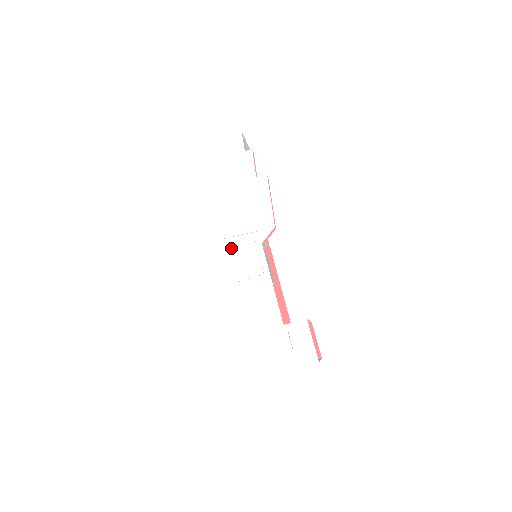
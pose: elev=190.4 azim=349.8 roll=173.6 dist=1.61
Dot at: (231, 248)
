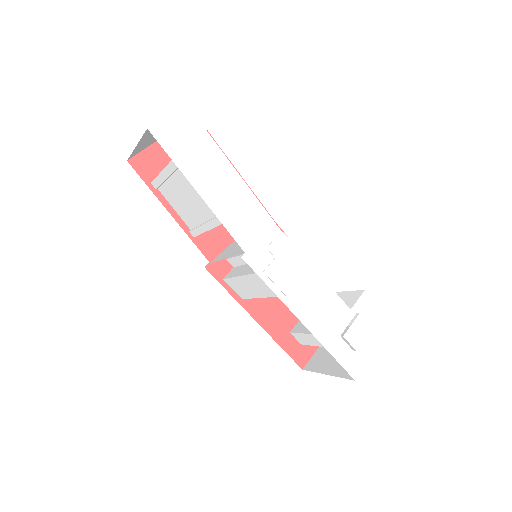
Dot at: (259, 260)
